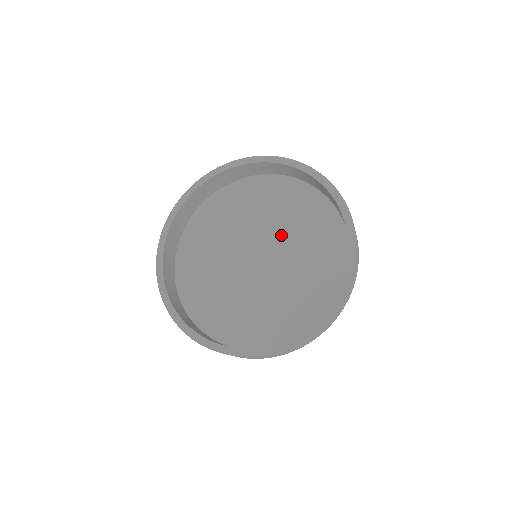
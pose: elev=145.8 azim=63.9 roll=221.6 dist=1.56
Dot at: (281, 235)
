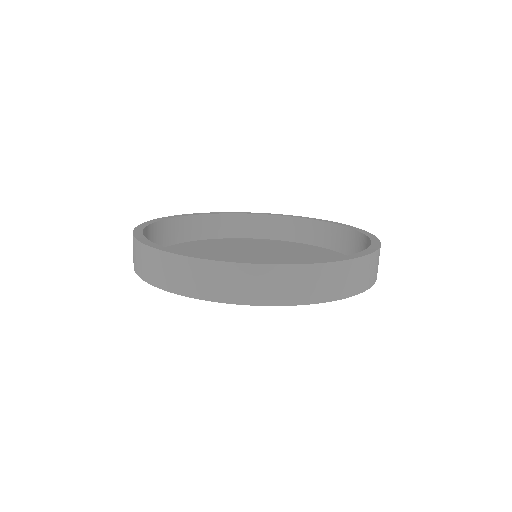
Dot at: (265, 253)
